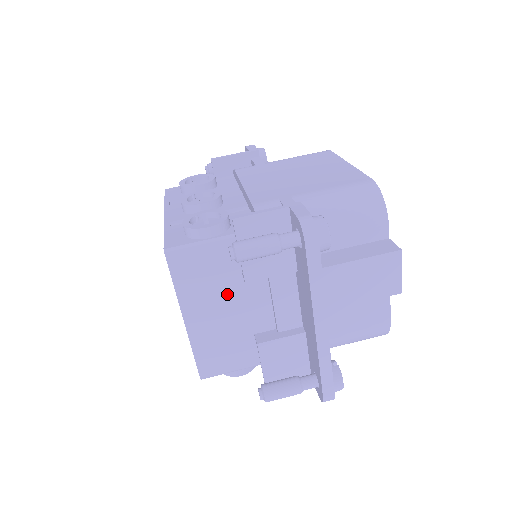
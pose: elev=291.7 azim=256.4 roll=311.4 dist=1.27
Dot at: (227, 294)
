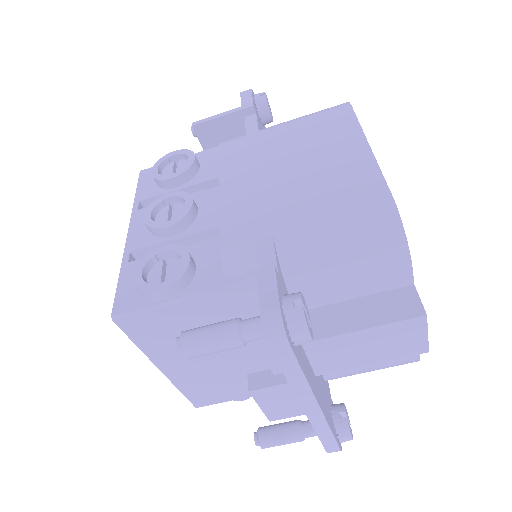
Dot at: occluded
